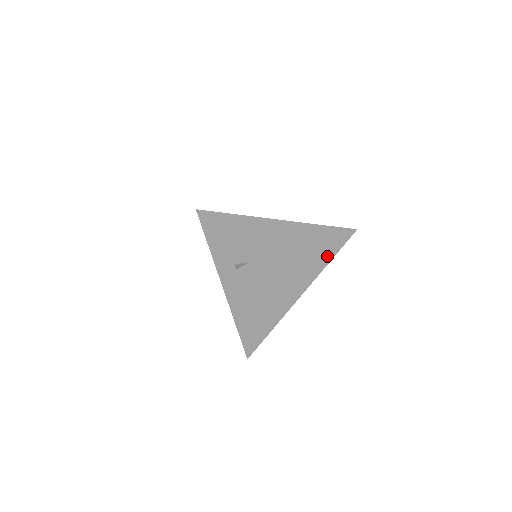
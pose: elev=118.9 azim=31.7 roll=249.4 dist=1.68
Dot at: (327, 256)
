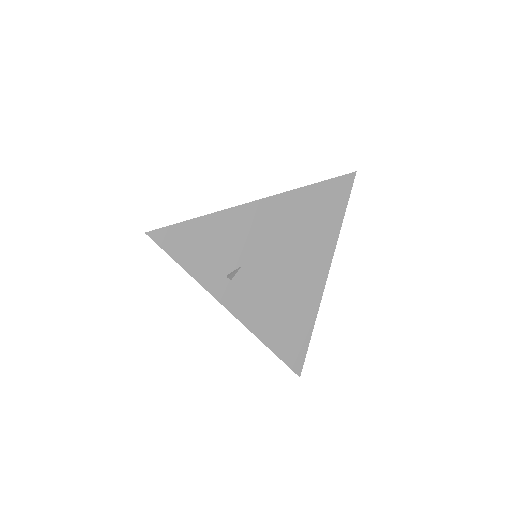
Dot at: (335, 218)
